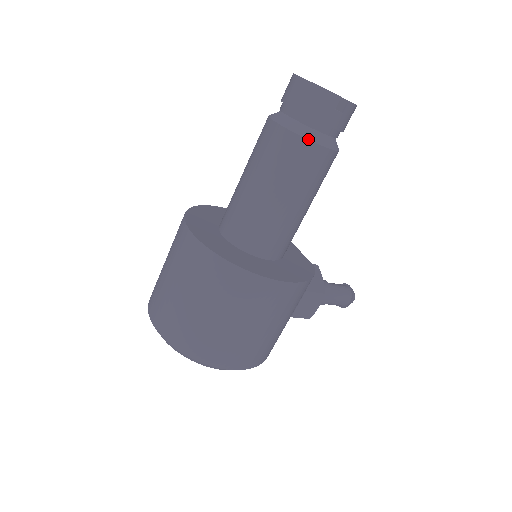
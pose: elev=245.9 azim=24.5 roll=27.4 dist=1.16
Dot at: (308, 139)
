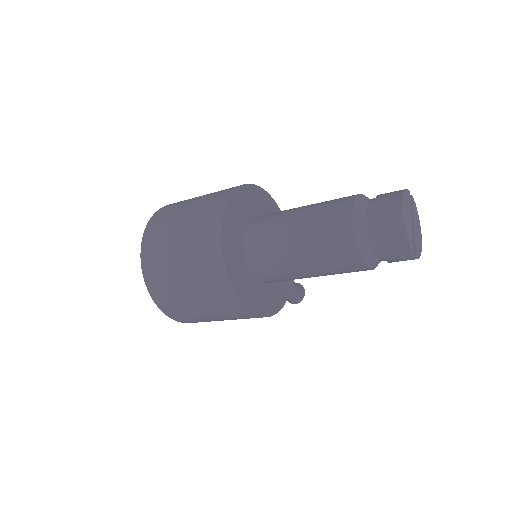
Dot at: (362, 258)
